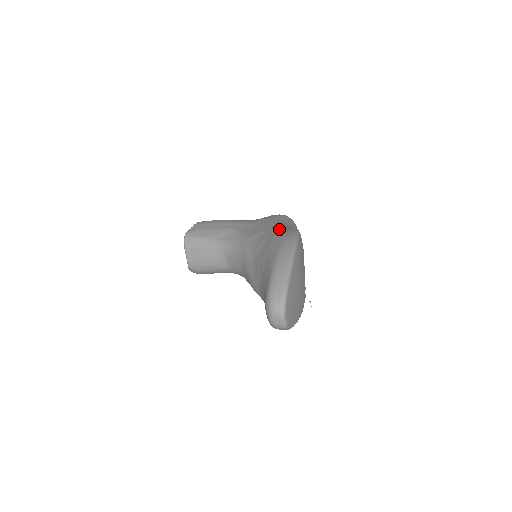
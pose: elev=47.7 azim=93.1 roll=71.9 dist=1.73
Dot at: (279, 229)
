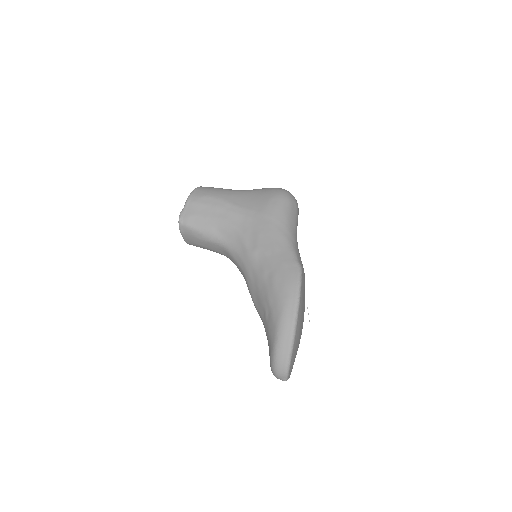
Dot at: (280, 258)
